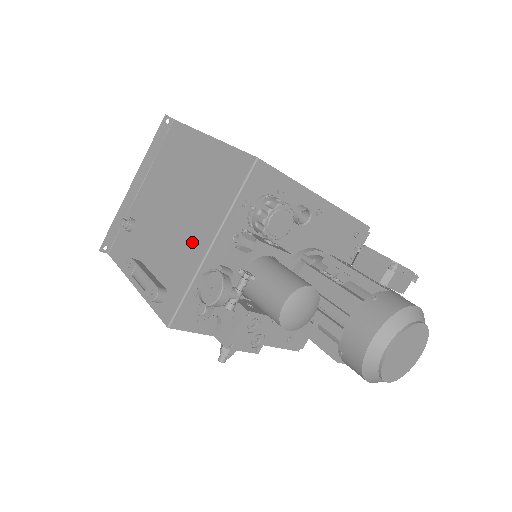
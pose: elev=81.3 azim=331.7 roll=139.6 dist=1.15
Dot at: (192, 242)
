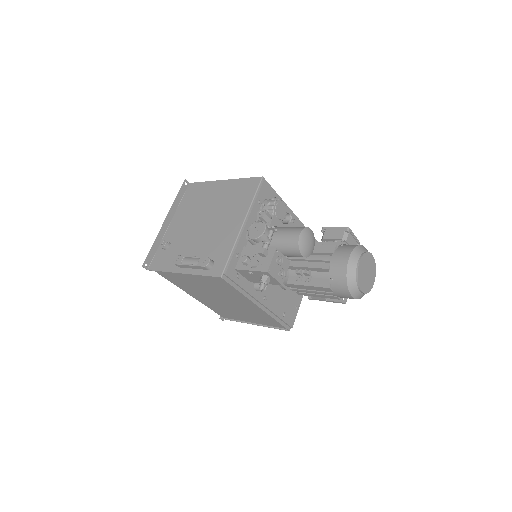
Dot at: (227, 230)
